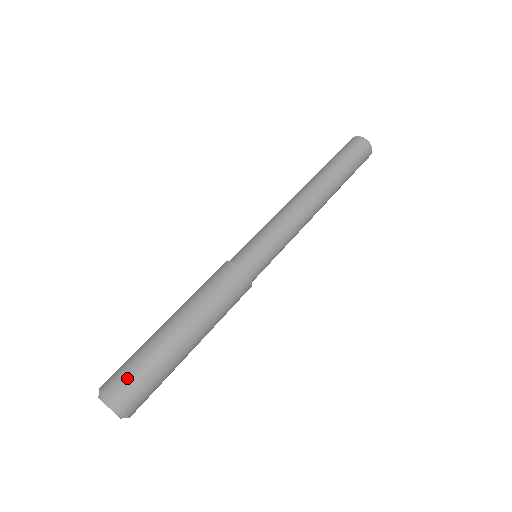
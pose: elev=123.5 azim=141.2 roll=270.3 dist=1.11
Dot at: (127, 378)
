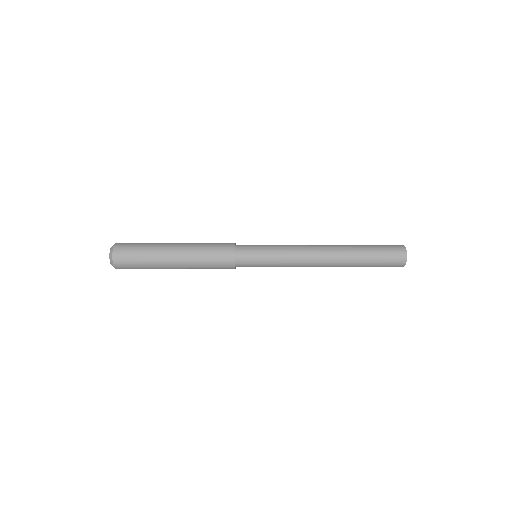
Dot at: (131, 243)
